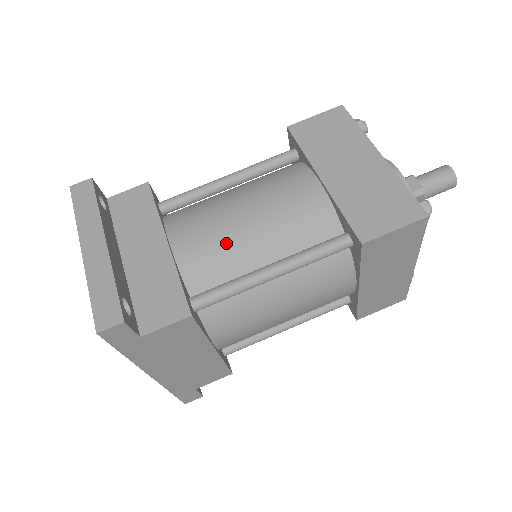
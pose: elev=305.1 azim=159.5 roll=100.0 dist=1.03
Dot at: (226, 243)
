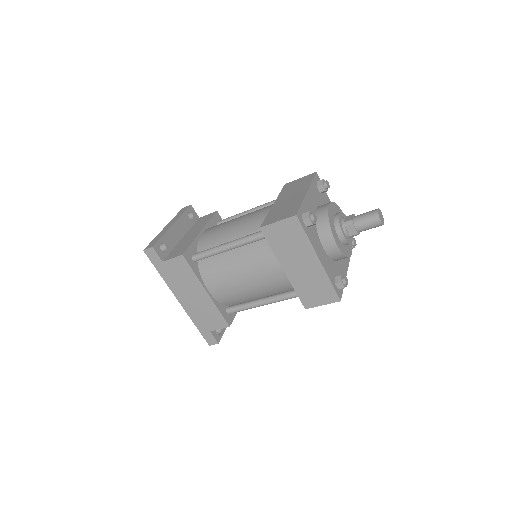
Dot at: (220, 232)
